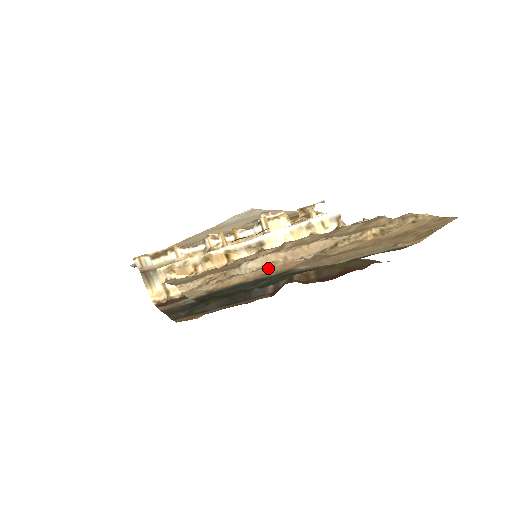
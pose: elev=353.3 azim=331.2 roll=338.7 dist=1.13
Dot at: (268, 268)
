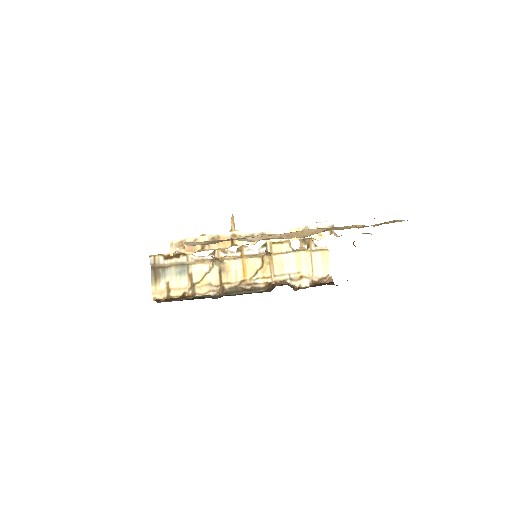
Dot at: occluded
